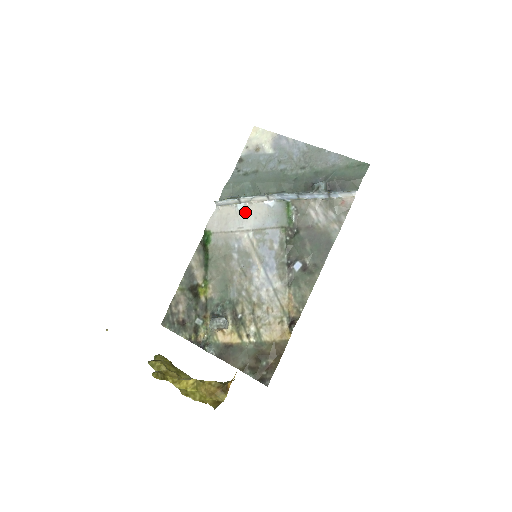
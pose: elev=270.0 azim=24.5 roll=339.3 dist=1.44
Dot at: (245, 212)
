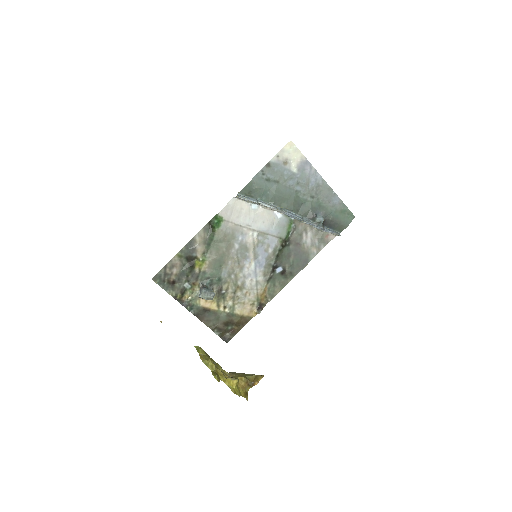
Dot at: (257, 214)
